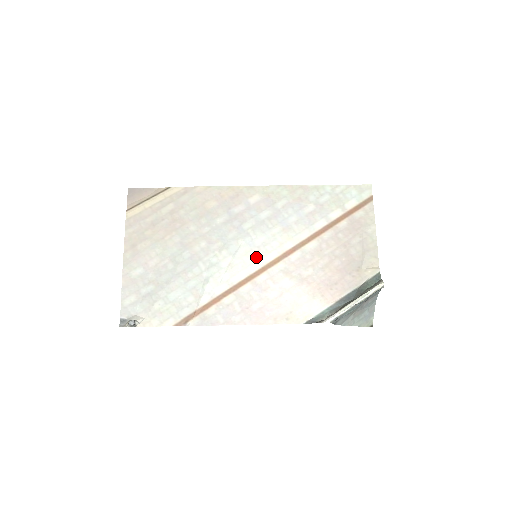
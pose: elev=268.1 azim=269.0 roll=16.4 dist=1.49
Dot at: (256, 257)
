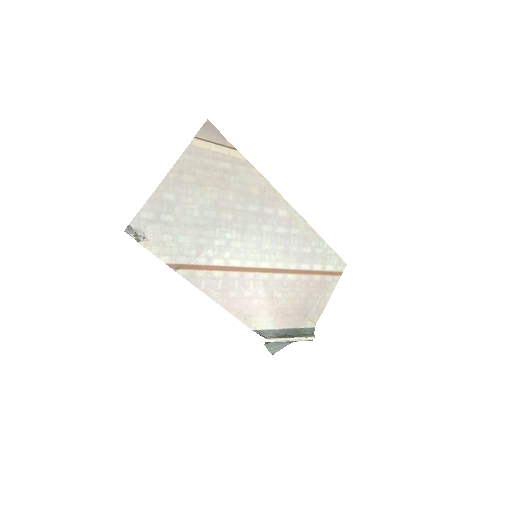
Dot at: (256, 257)
